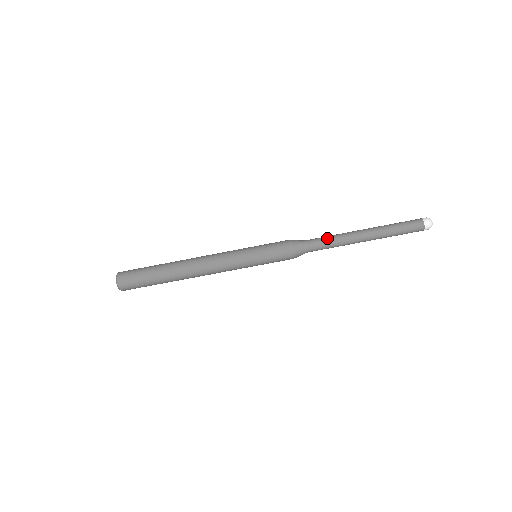
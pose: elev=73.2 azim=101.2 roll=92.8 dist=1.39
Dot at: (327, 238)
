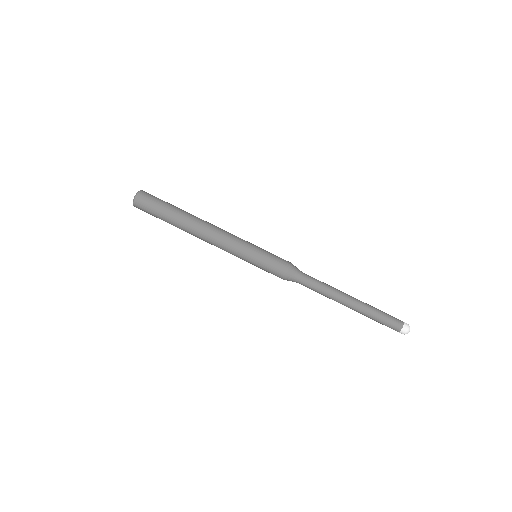
Dot at: (321, 282)
